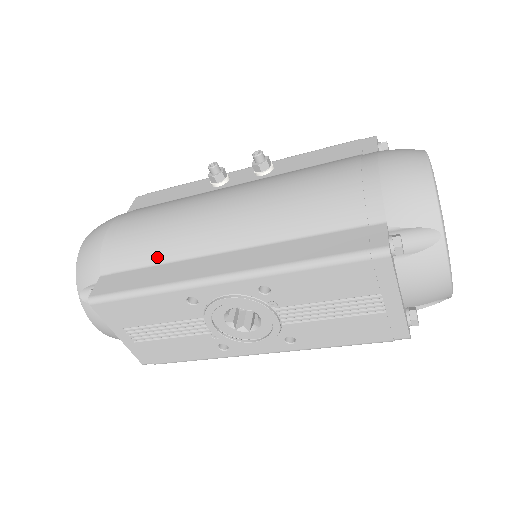
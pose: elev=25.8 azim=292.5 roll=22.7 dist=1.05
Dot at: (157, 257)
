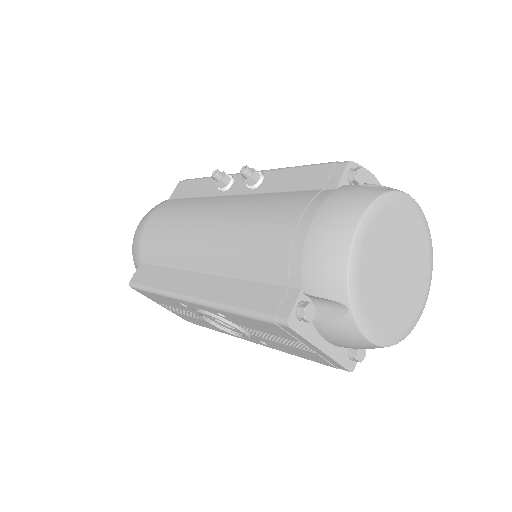
Dot at: (167, 260)
